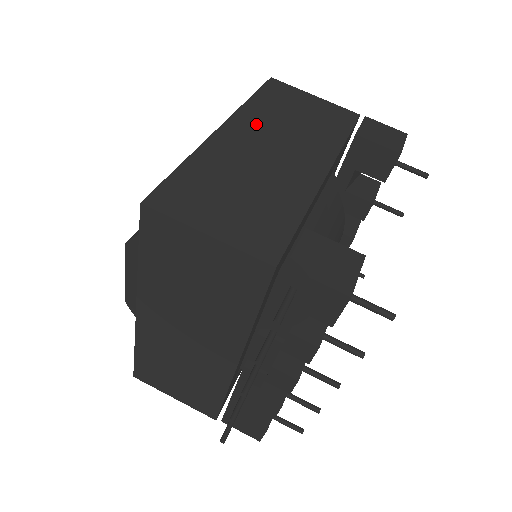
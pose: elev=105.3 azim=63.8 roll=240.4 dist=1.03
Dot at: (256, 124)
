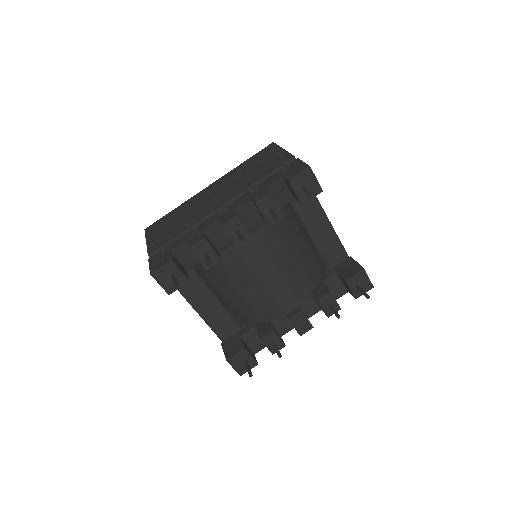
Dot at: occluded
